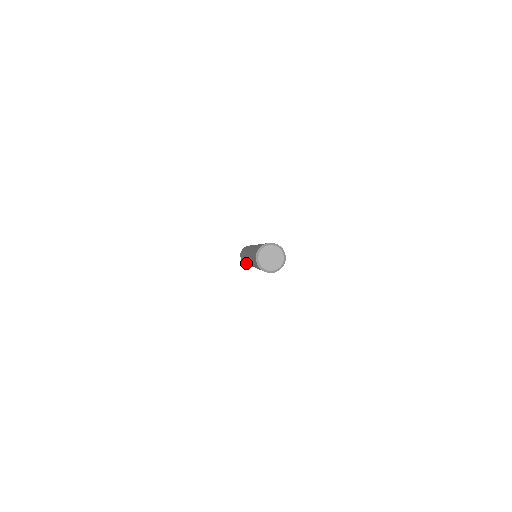
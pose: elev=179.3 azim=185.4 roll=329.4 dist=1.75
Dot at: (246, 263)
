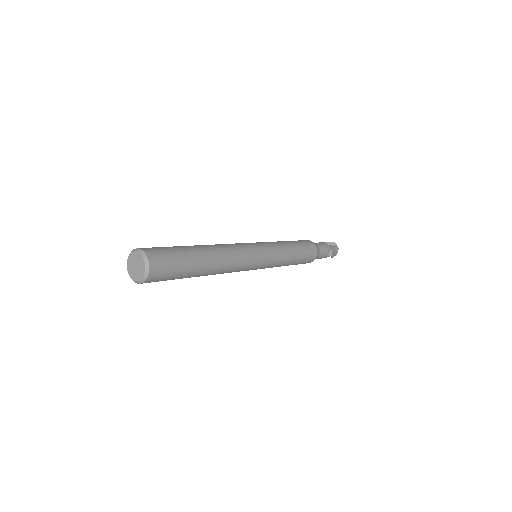
Dot at: occluded
